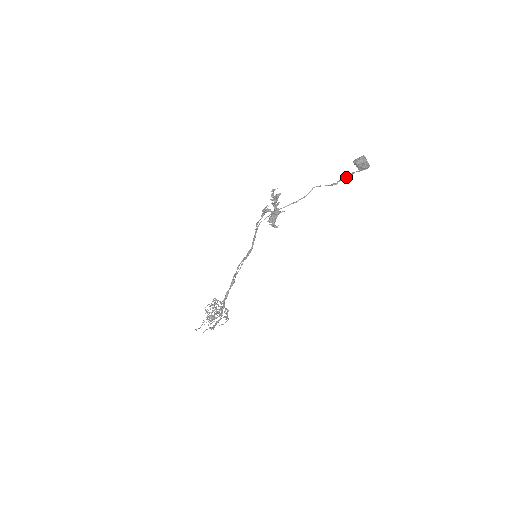
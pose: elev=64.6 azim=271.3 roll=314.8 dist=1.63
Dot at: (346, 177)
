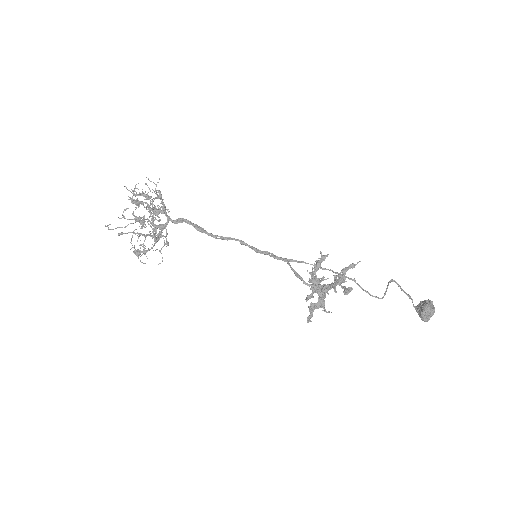
Dot at: (404, 292)
